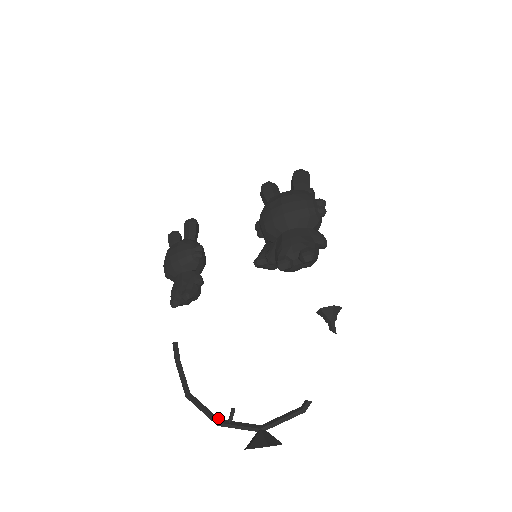
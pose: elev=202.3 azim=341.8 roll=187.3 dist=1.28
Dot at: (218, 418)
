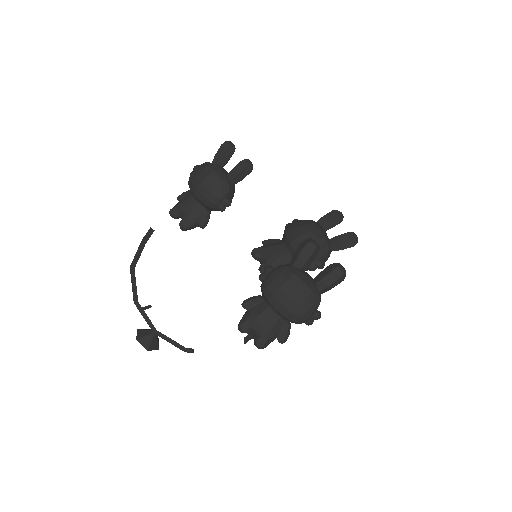
Dot at: occluded
